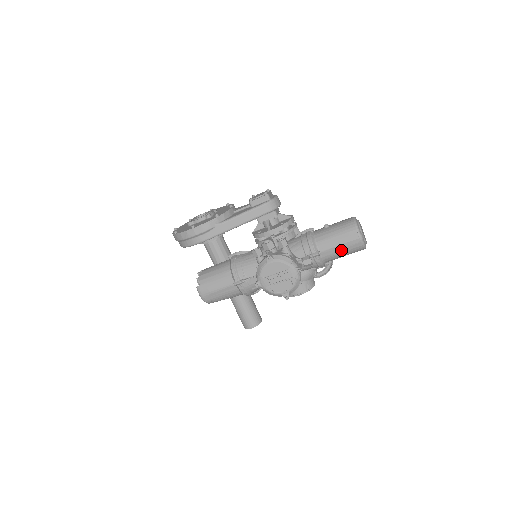
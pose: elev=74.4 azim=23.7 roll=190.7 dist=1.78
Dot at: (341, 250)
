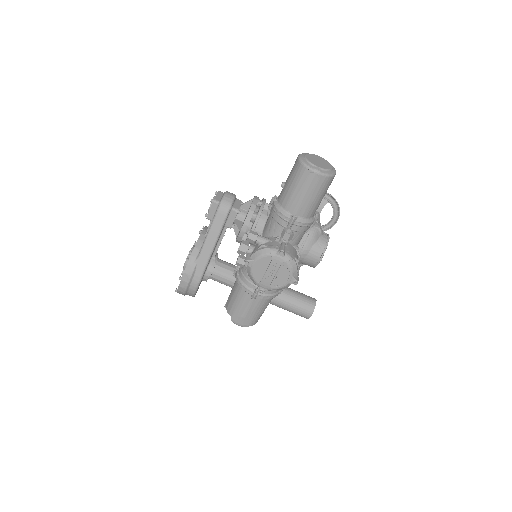
Dot at: (311, 197)
